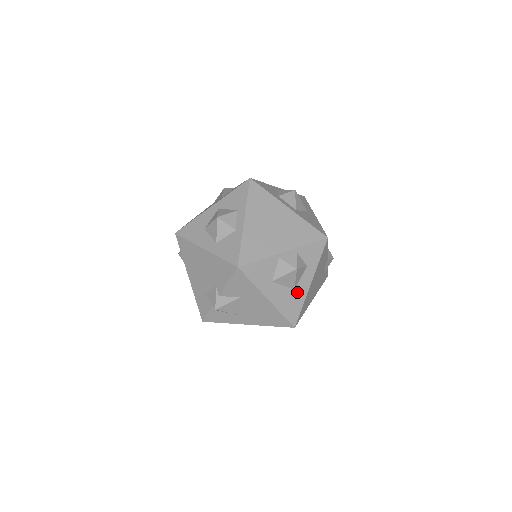
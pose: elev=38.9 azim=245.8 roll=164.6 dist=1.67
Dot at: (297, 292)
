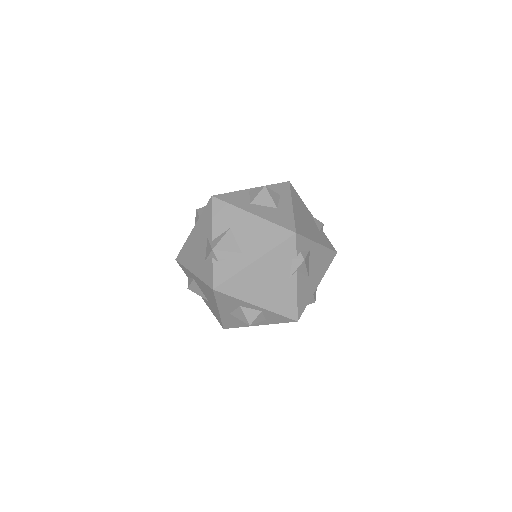
Dot at: (281, 210)
